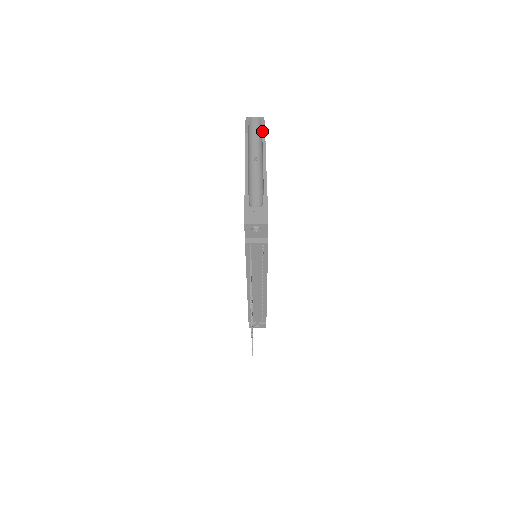
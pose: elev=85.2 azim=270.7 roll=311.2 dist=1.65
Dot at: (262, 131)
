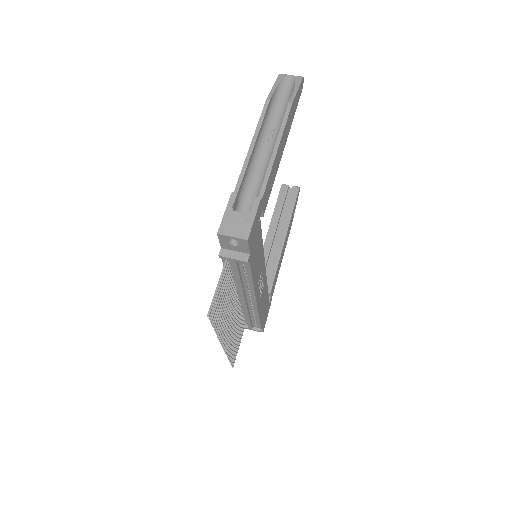
Dot at: (290, 99)
